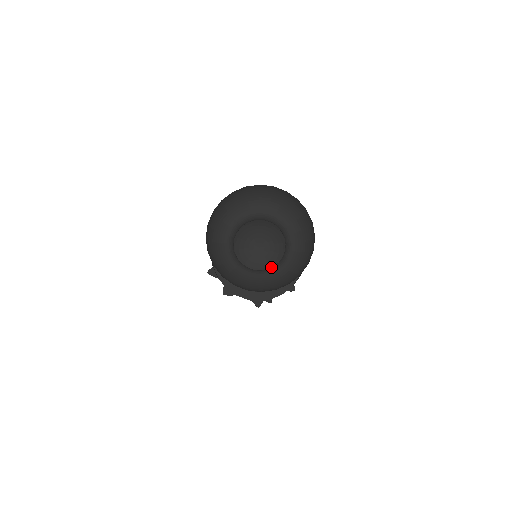
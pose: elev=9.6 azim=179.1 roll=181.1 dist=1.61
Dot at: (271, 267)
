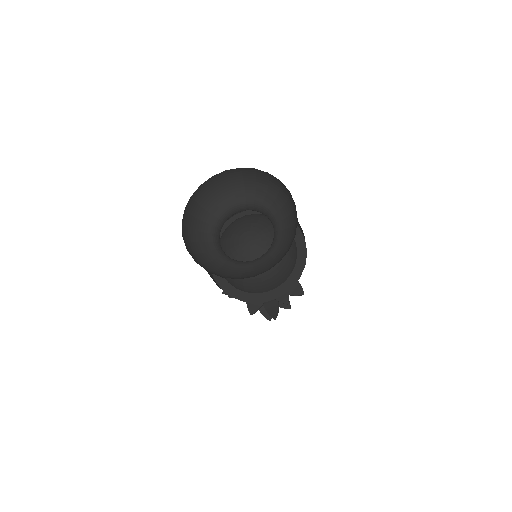
Dot at: occluded
